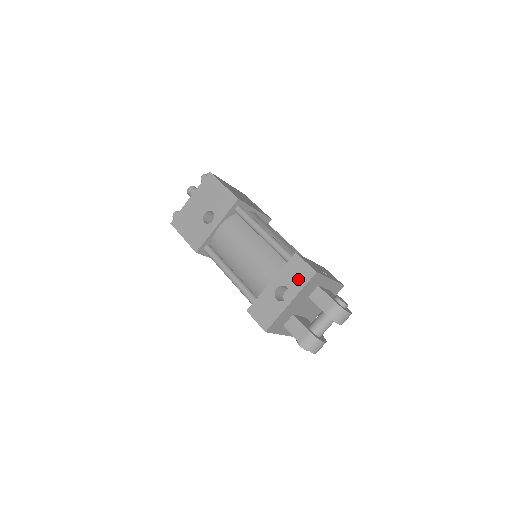
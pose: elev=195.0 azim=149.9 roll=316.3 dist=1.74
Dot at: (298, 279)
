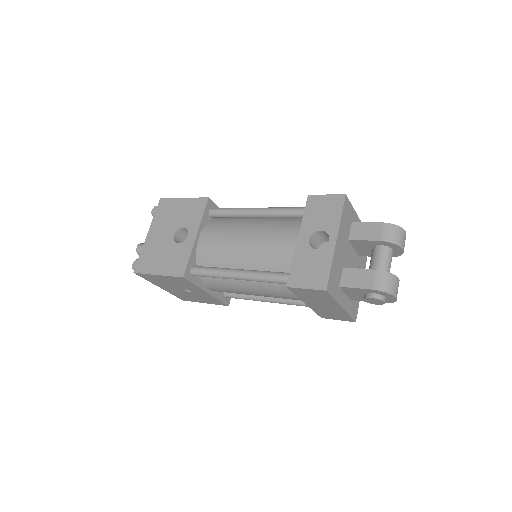
Dot at: (329, 214)
